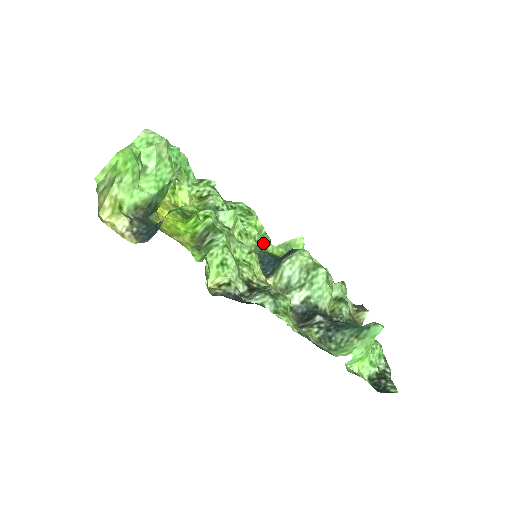
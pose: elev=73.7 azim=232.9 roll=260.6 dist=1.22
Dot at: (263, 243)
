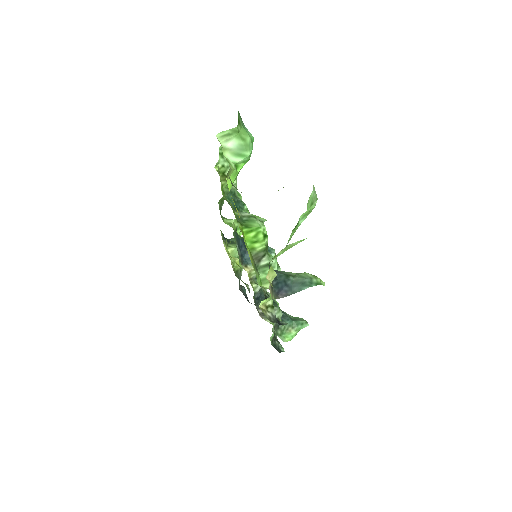
Dot at: (220, 208)
